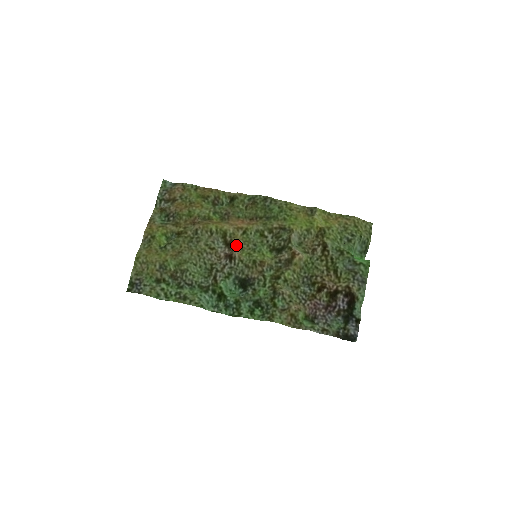
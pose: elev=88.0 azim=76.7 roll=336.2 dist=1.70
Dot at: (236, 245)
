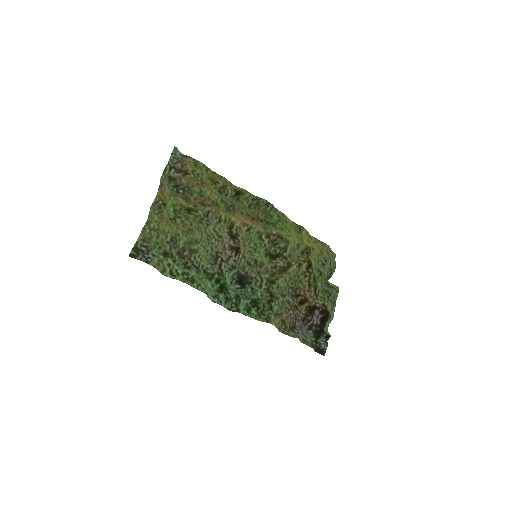
Dot at: (241, 240)
